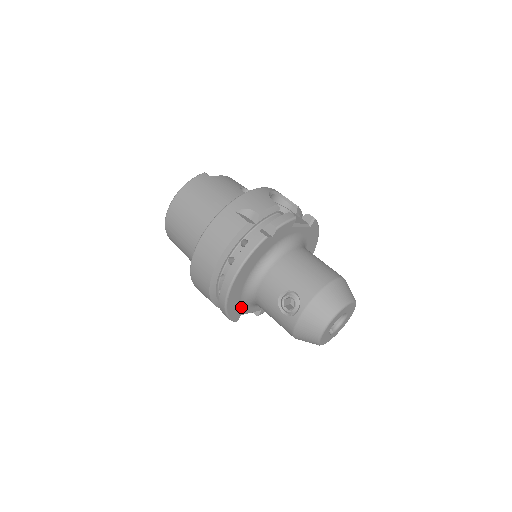
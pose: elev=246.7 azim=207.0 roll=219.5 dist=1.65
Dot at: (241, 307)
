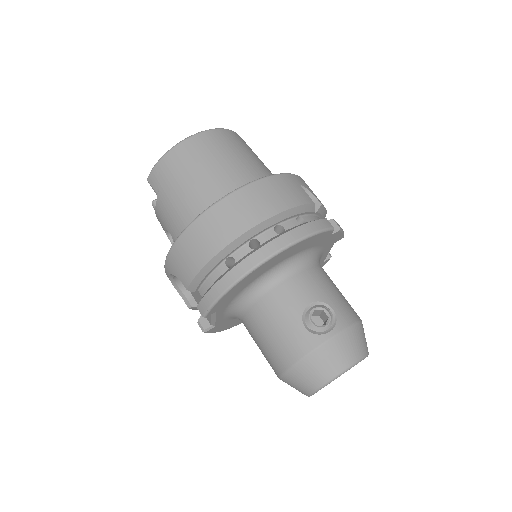
Dot at: (231, 299)
